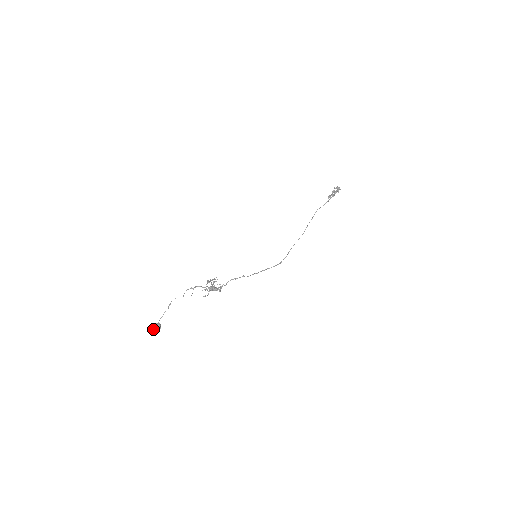
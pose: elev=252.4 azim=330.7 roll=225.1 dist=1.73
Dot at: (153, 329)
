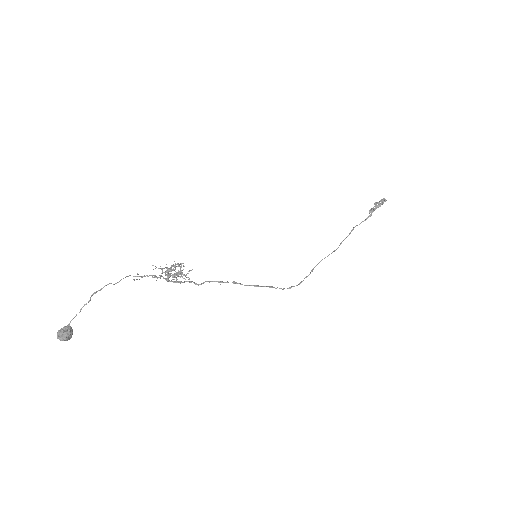
Dot at: (57, 335)
